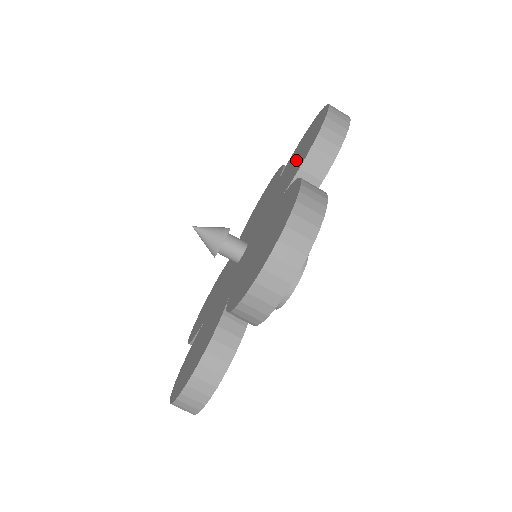
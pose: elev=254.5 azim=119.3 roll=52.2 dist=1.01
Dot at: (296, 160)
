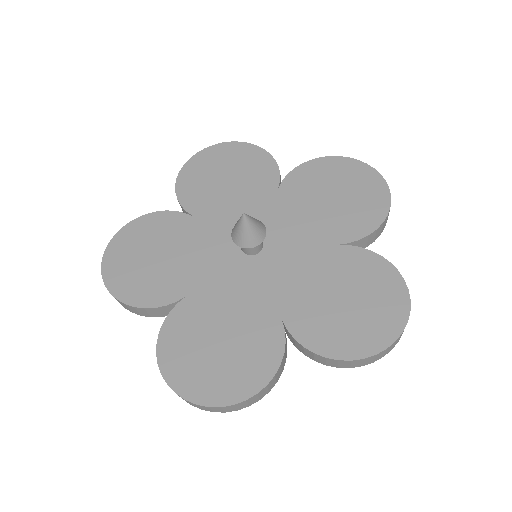
Dot at: (339, 305)
